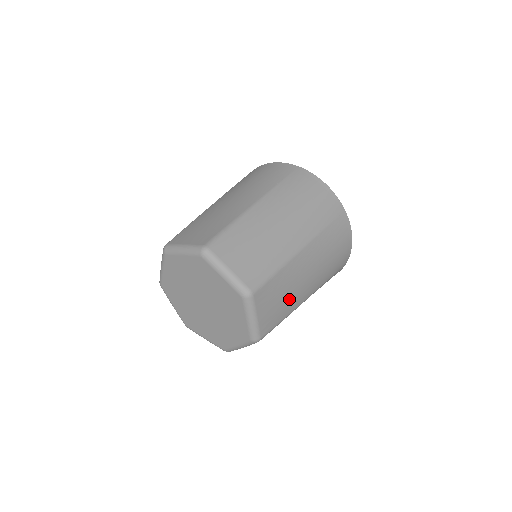
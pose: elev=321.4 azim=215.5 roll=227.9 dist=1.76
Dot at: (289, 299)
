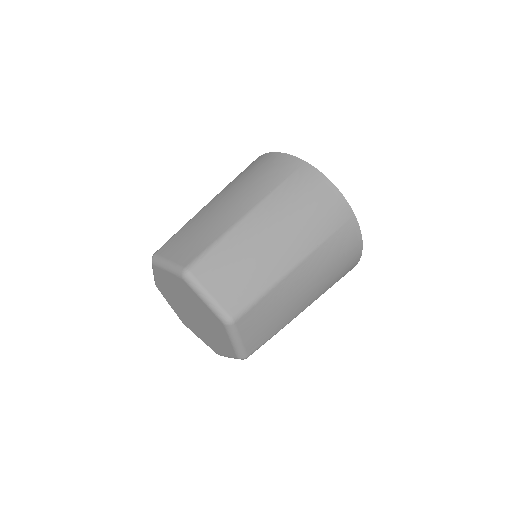
Dot at: occluded
